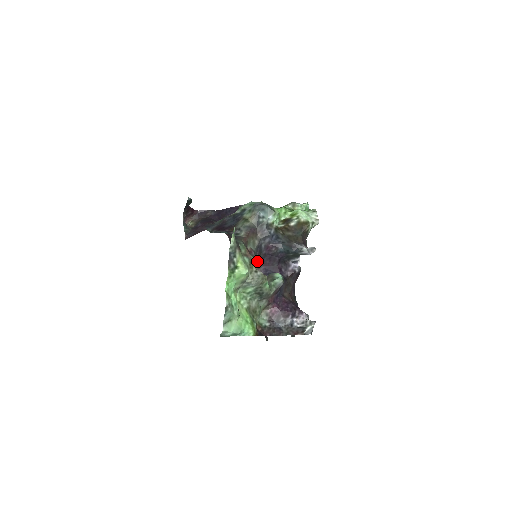
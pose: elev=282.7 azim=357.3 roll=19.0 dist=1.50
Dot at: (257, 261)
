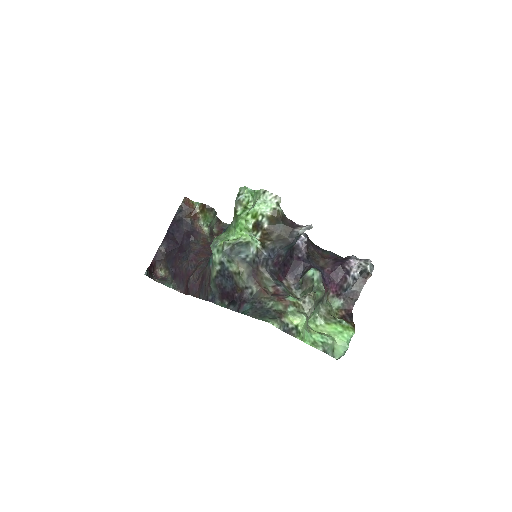
Dot at: (280, 279)
